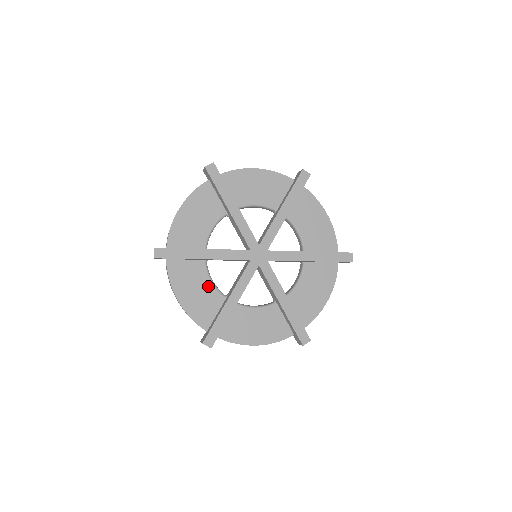
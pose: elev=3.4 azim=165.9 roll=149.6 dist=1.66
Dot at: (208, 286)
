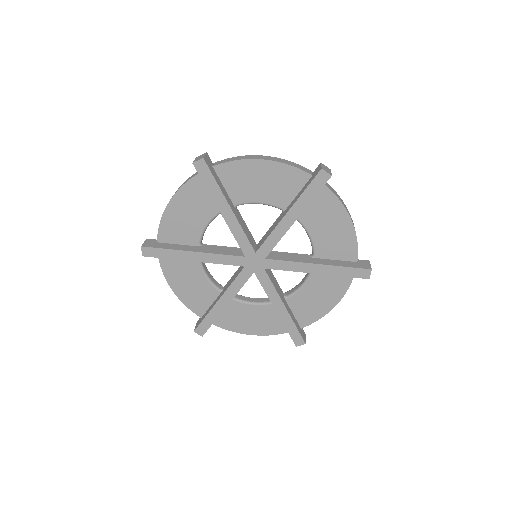
Dot at: (202, 280)
